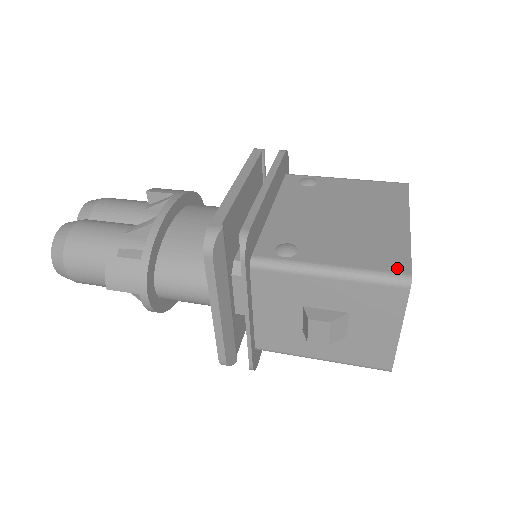
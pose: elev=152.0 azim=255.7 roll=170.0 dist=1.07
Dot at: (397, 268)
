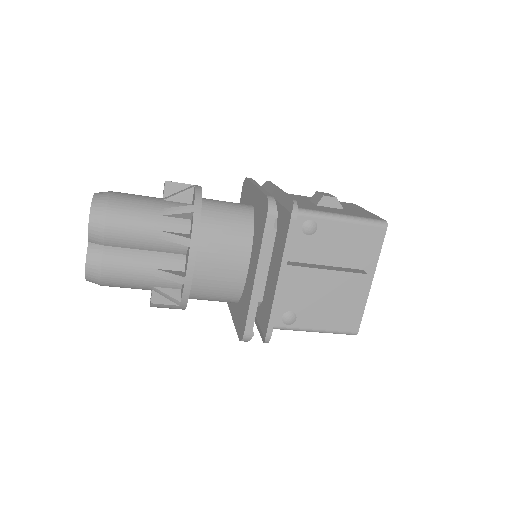
Dot at: occluded
